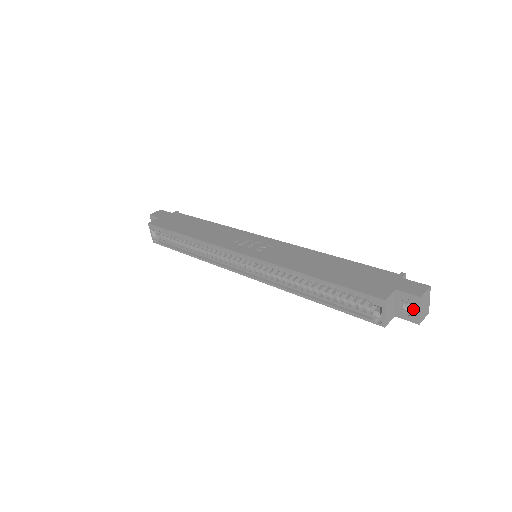
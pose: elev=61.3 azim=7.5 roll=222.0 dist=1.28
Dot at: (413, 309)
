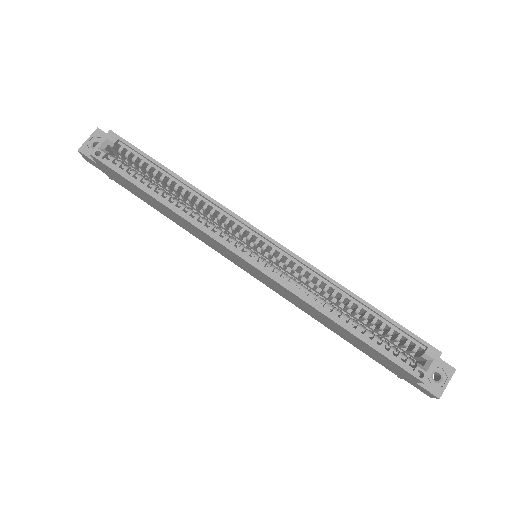
Dot at: (441, 380)
